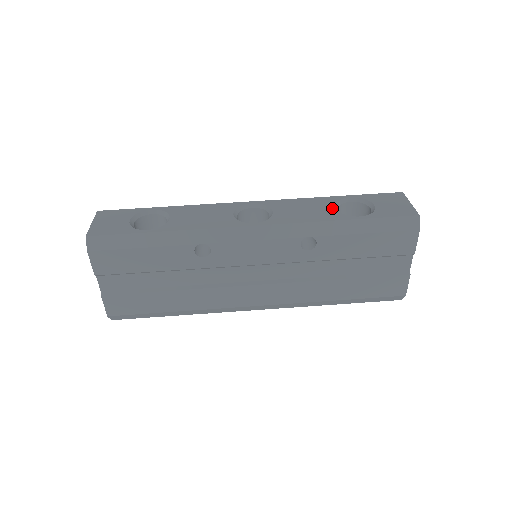
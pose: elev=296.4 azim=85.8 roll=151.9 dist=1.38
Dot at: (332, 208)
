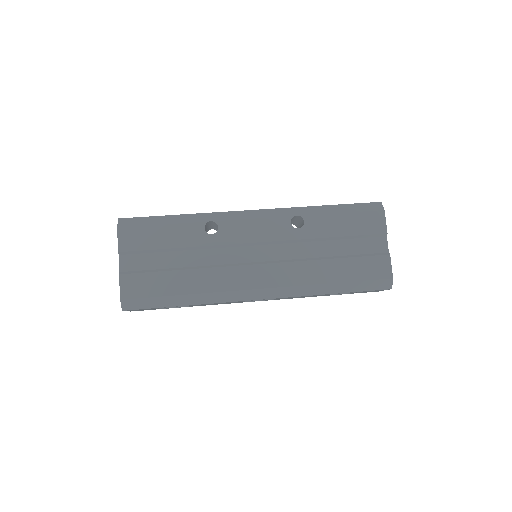
Dot at: occluded
